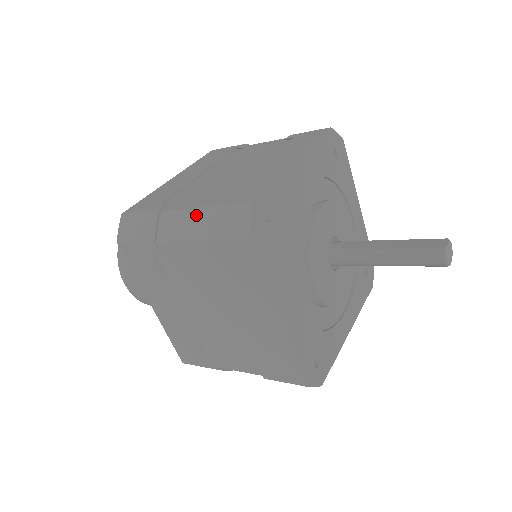
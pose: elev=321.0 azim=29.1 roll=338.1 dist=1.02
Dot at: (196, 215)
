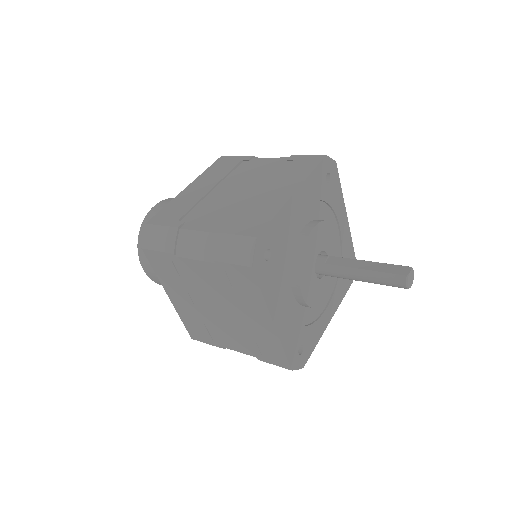
Dot at: (209, 238)
